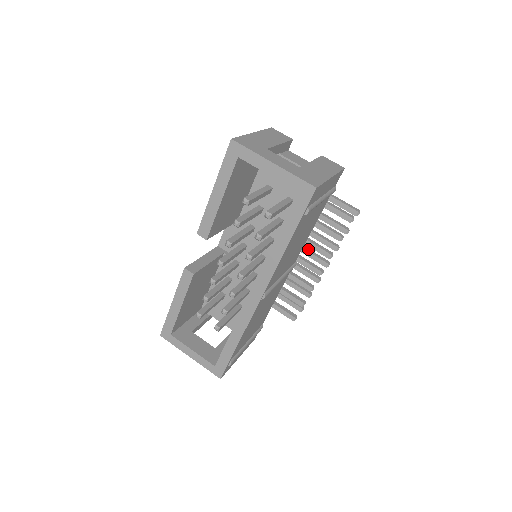
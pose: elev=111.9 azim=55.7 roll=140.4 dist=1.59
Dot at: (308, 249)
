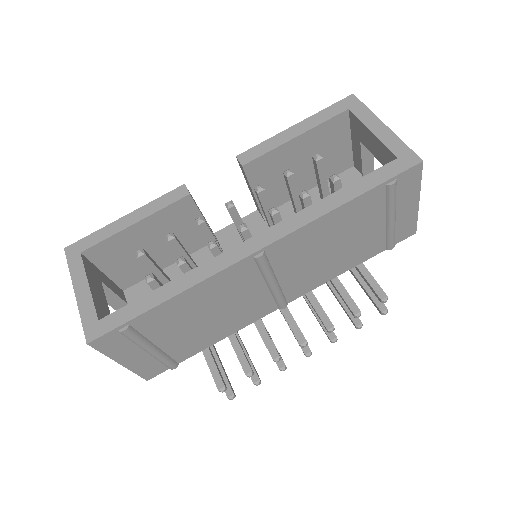
Dot at: occluded
